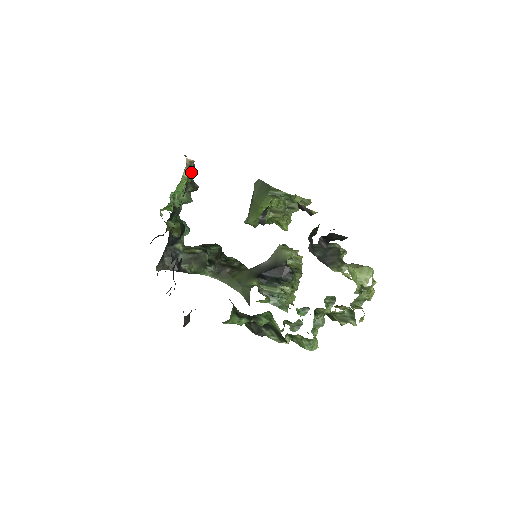
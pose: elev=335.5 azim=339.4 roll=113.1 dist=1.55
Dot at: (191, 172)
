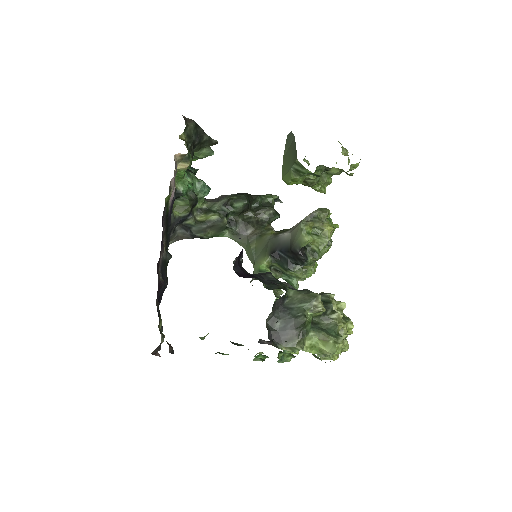
Dot at: (168, 195)
